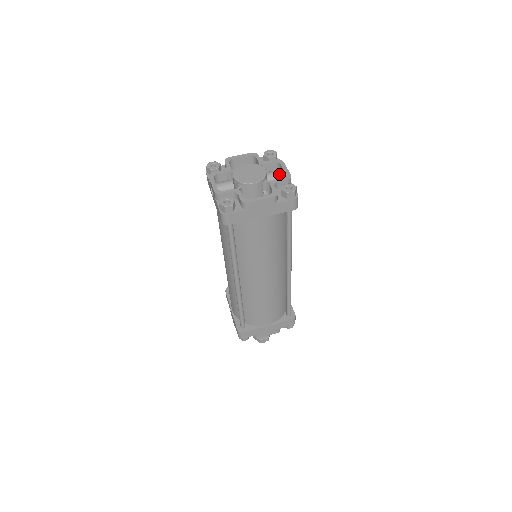
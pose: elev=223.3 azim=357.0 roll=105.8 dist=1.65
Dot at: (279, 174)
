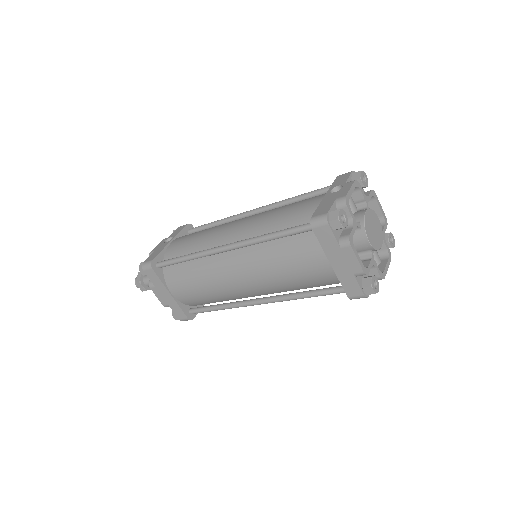
Dot at: (377, 261)
